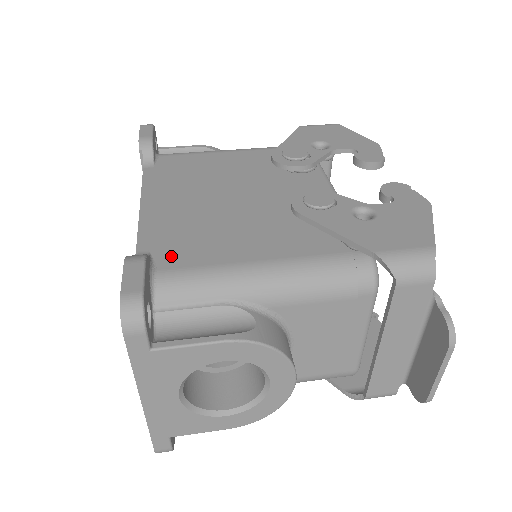
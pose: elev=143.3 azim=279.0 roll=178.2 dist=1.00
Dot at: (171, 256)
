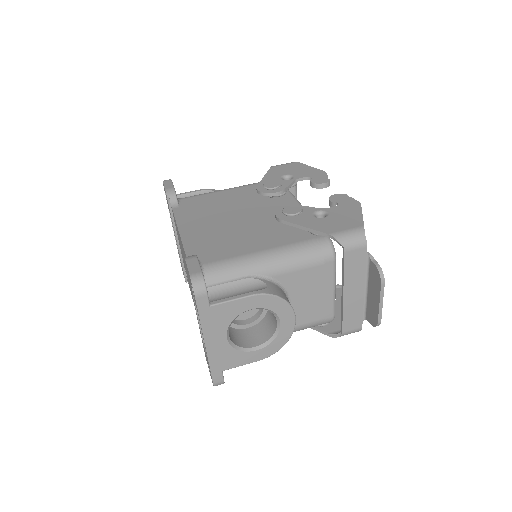
Dot at: (208, 256)
